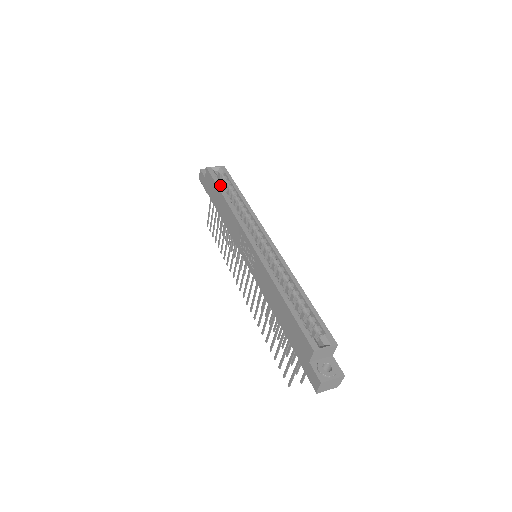
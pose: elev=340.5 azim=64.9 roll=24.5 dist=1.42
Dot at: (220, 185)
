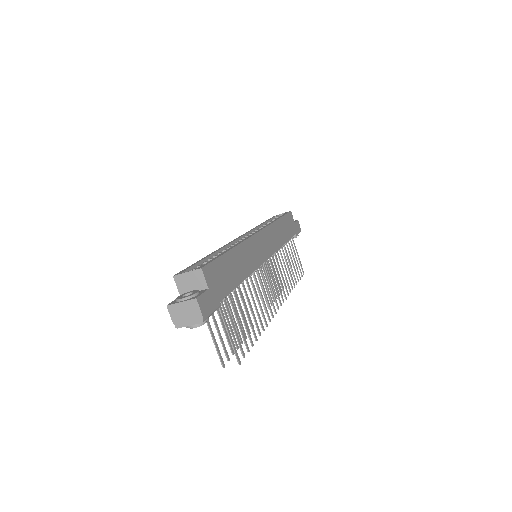
Dot at: (268, 220)
